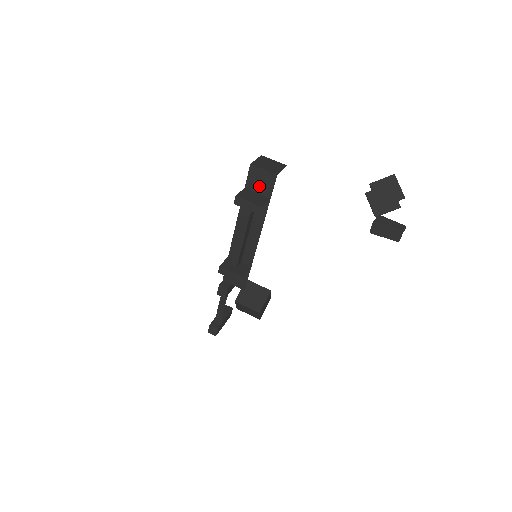
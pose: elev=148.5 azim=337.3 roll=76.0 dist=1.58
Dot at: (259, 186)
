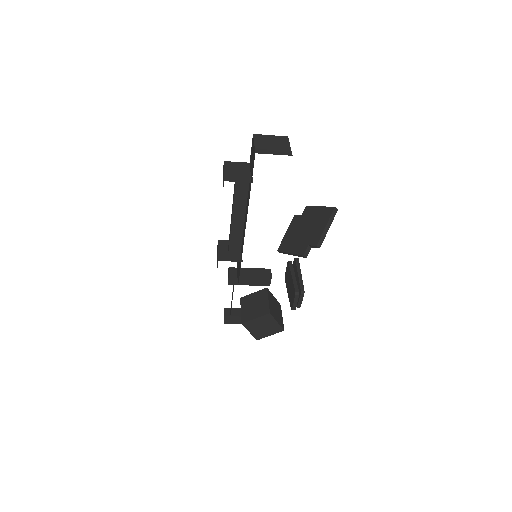
Dot at: occluded
